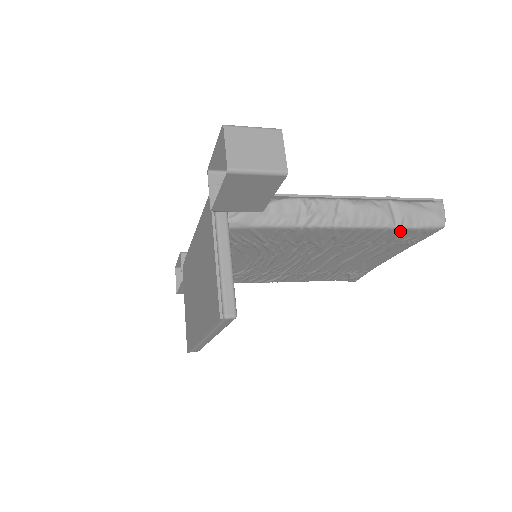
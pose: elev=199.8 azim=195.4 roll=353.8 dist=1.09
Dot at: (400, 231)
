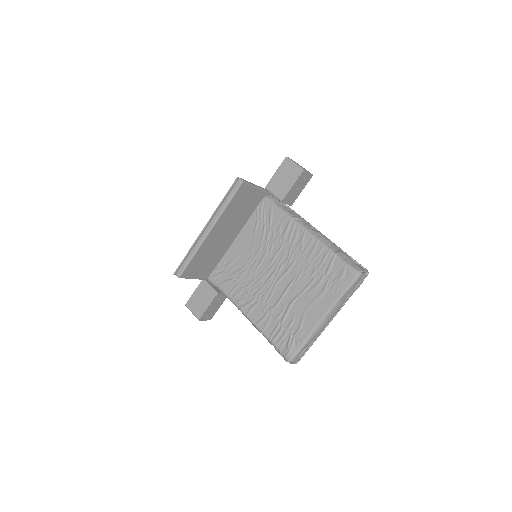
Dot at: (335, 261)
